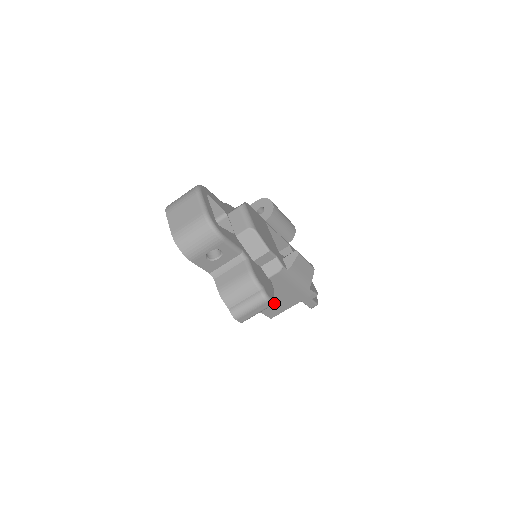
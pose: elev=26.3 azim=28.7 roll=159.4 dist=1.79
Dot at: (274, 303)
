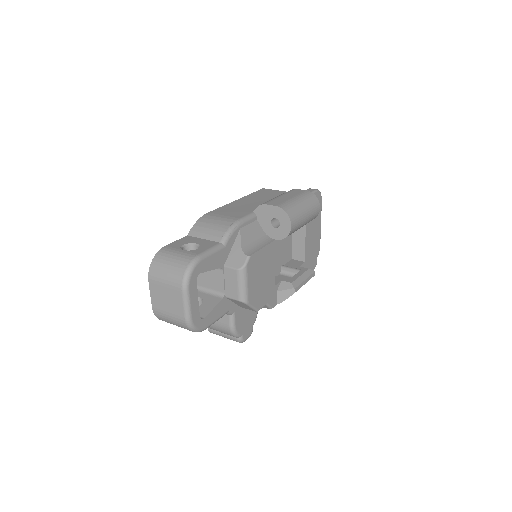
Dot at: occluded
